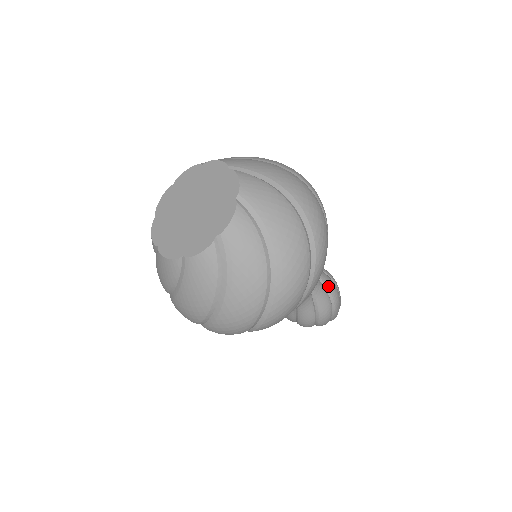
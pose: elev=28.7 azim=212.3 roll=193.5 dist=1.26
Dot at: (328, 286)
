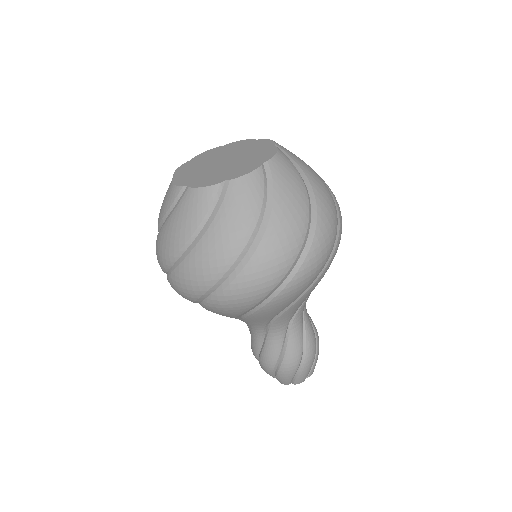
Dot at: occluded
